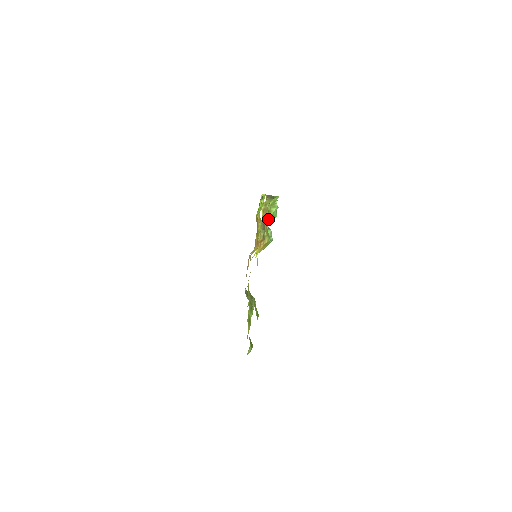
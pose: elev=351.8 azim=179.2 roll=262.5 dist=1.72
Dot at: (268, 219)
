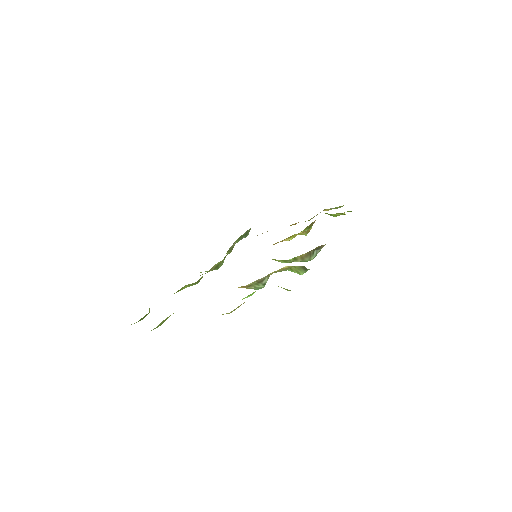
Dot at: occluded
